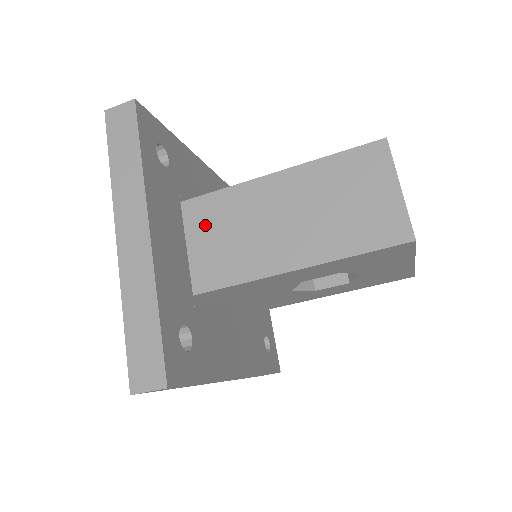
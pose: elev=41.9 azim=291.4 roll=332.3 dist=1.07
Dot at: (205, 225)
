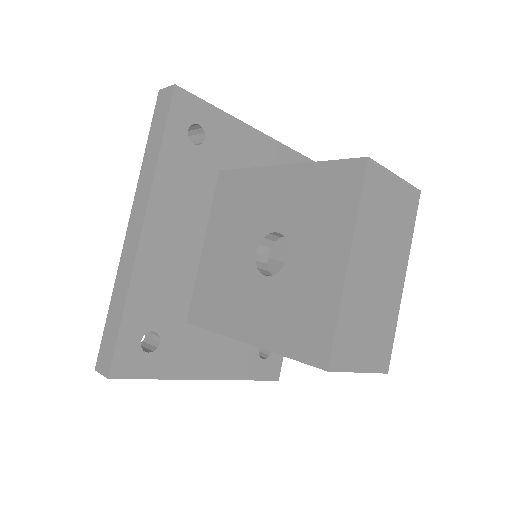
Dot at: occluded
